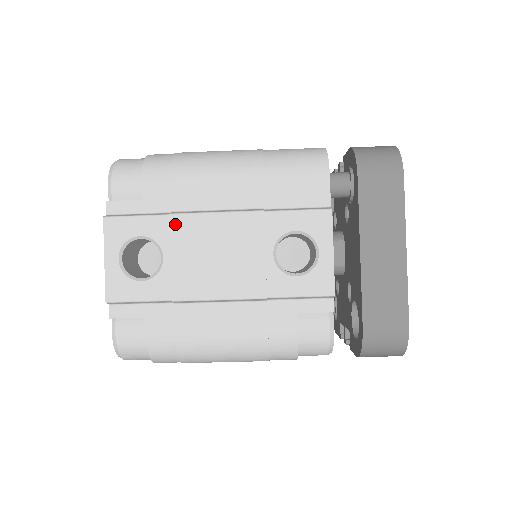
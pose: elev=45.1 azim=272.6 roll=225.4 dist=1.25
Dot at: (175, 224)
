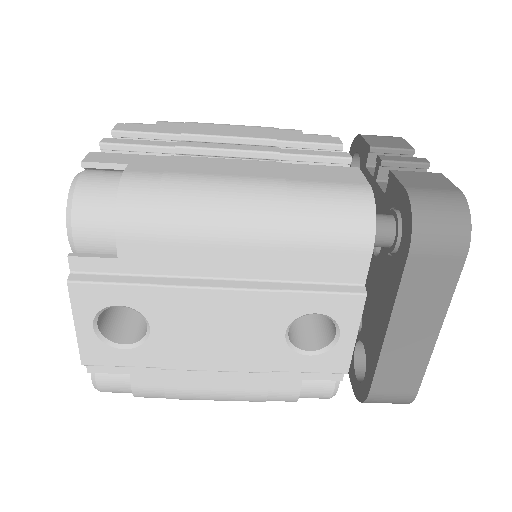
Dot at: (165, 297)
